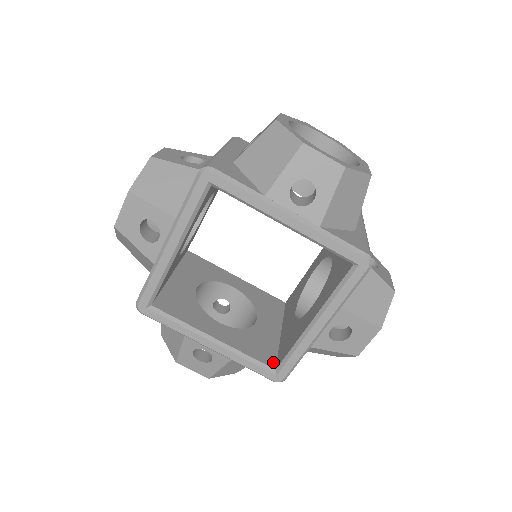
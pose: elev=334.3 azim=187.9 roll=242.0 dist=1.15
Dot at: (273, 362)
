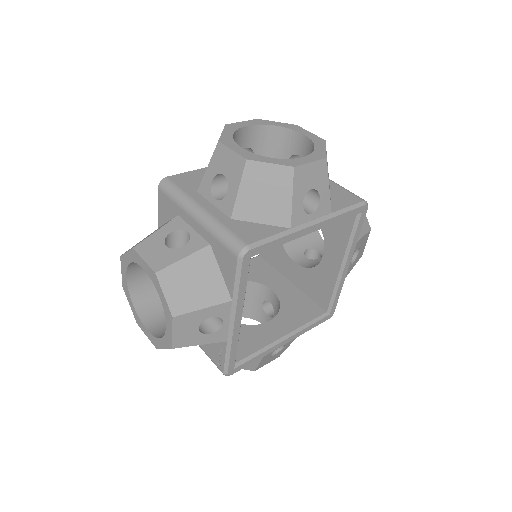
Dot at: (319, 309)
